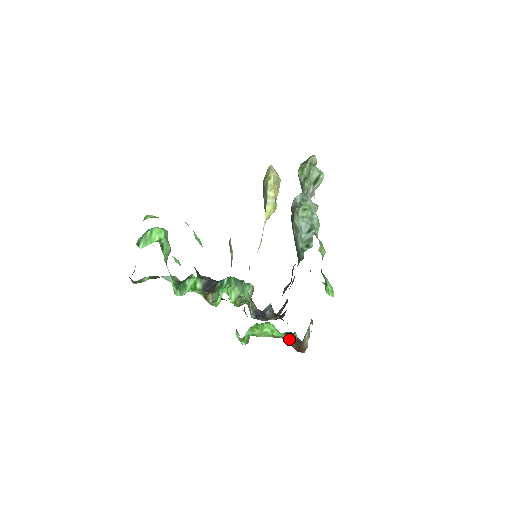
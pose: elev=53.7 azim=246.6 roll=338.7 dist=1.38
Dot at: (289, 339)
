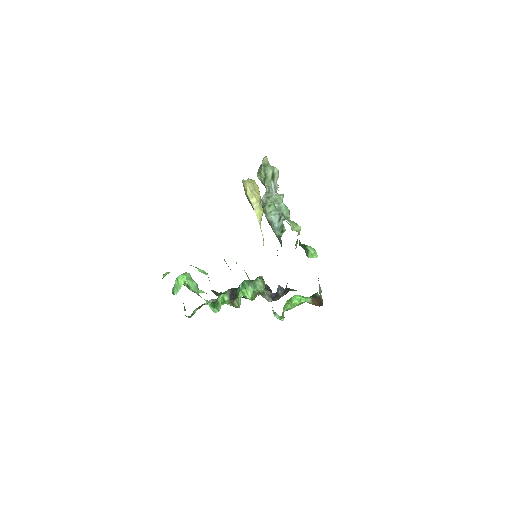
Dot at: (311, 300)
